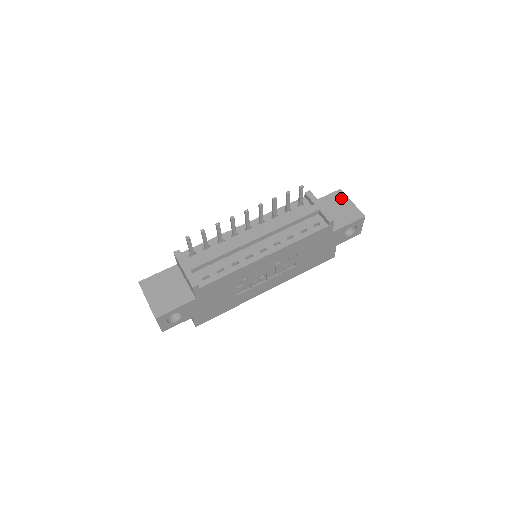
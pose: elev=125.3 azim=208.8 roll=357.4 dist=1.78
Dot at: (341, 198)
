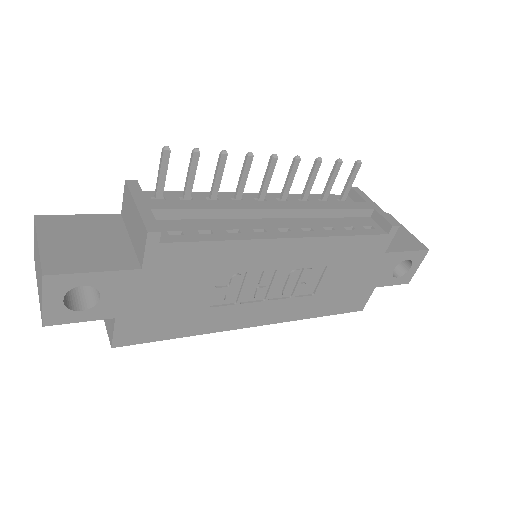
Dot at: occluded
